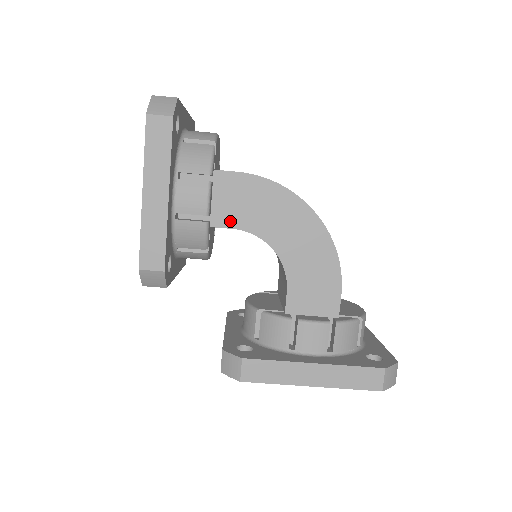
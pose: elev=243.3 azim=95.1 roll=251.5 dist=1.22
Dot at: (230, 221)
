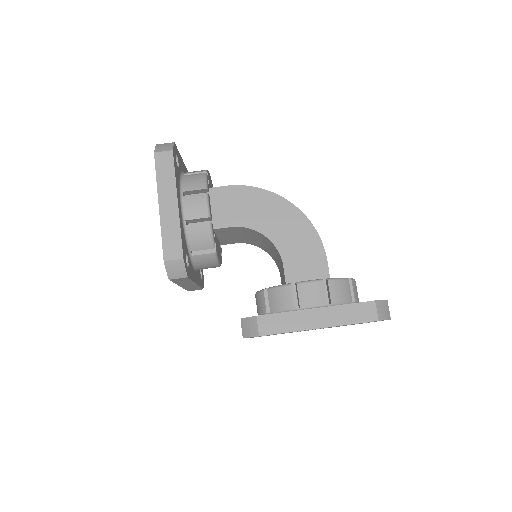
Dot at: (228, 222)
